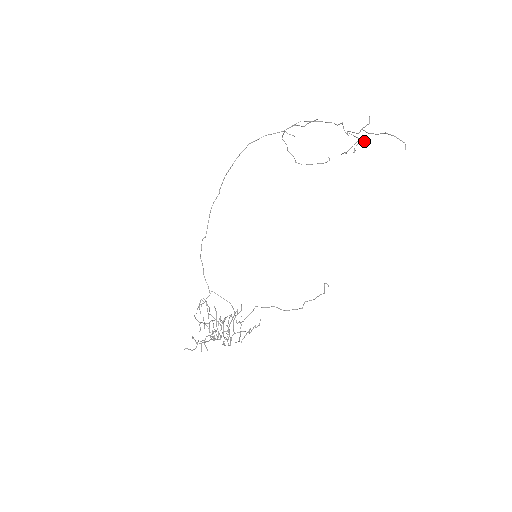
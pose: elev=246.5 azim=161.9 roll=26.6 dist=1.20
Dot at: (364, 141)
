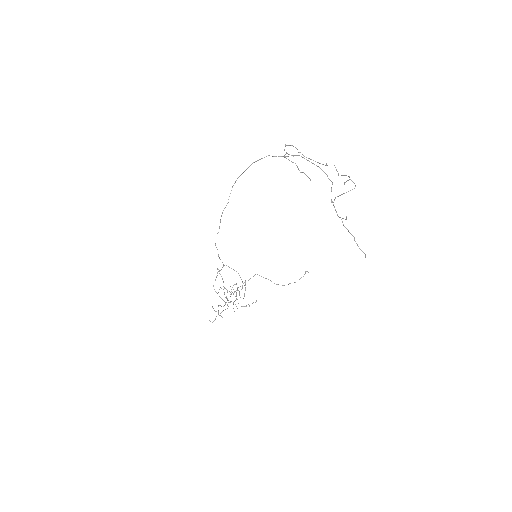
Dot at: occluded
